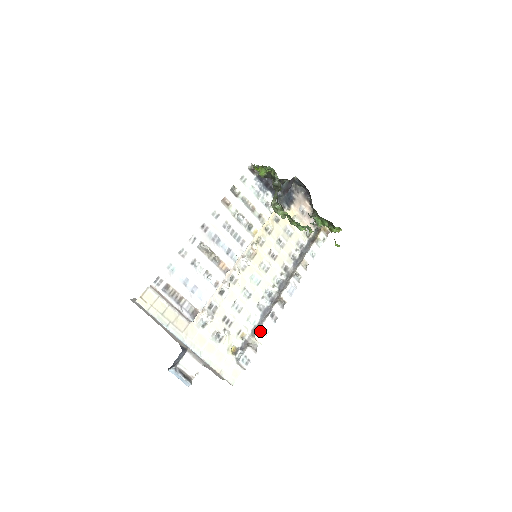
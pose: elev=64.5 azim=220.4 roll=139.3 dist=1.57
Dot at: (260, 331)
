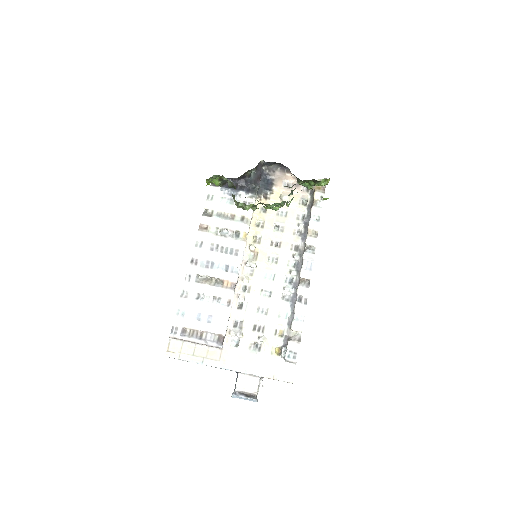
Dot at: (294, 321)
